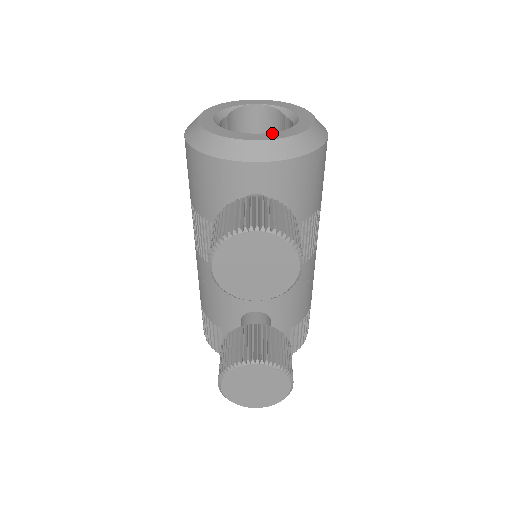
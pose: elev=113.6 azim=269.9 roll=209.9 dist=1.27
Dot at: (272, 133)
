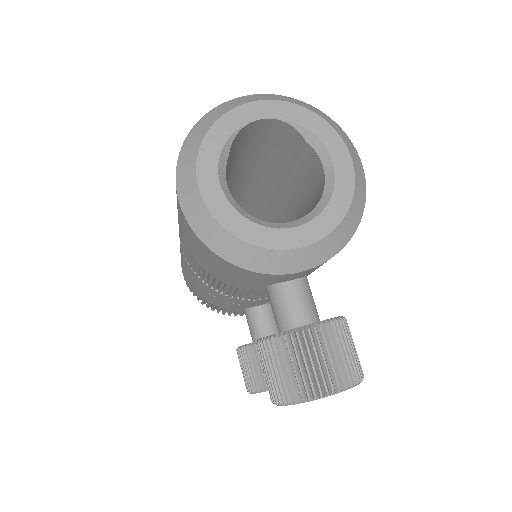
Dot at: (314, 222)
